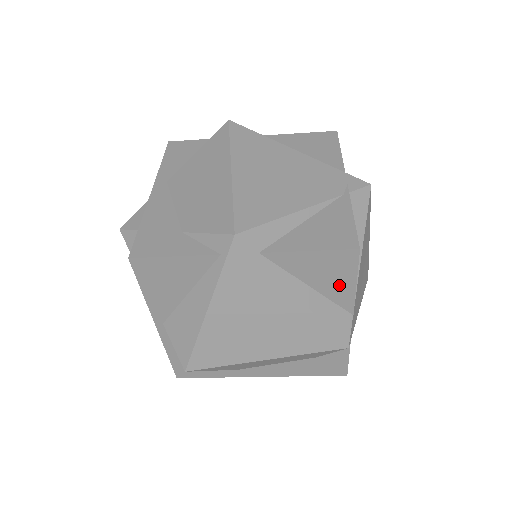
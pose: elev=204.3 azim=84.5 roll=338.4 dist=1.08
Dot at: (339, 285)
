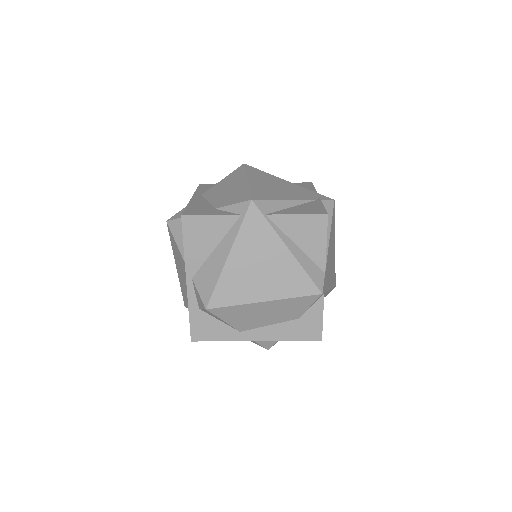
Dot at: (315, 245)
